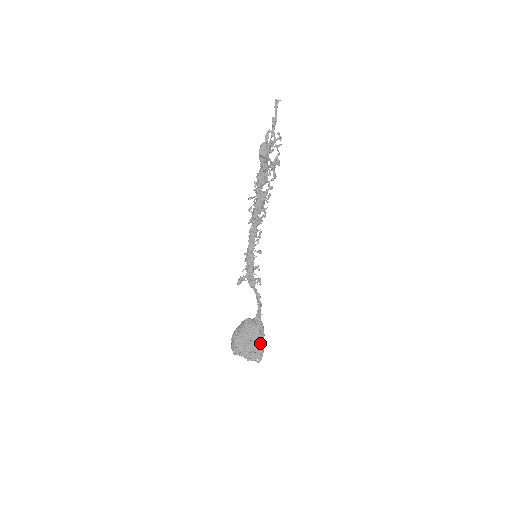
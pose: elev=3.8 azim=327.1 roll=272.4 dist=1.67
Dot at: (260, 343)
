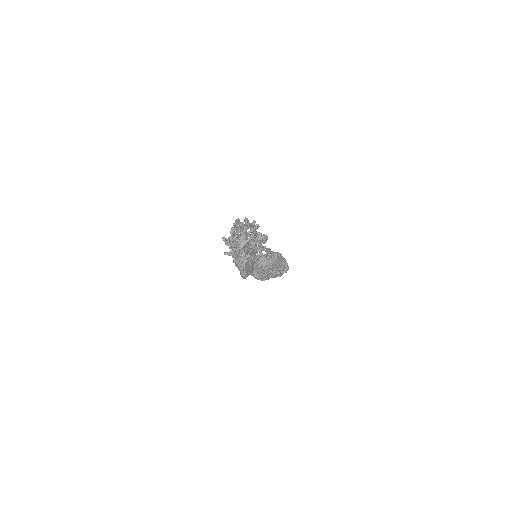
Dot at: (283, 265)
